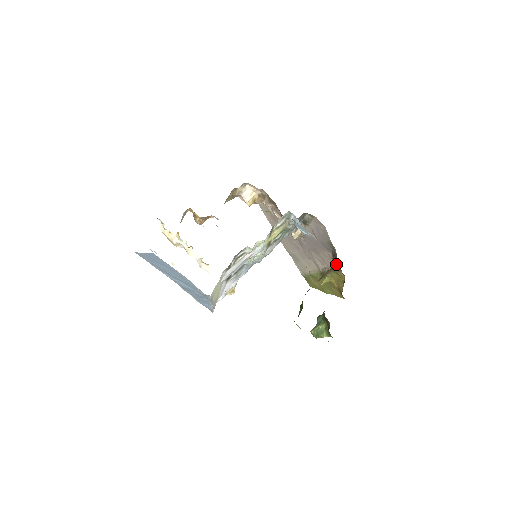
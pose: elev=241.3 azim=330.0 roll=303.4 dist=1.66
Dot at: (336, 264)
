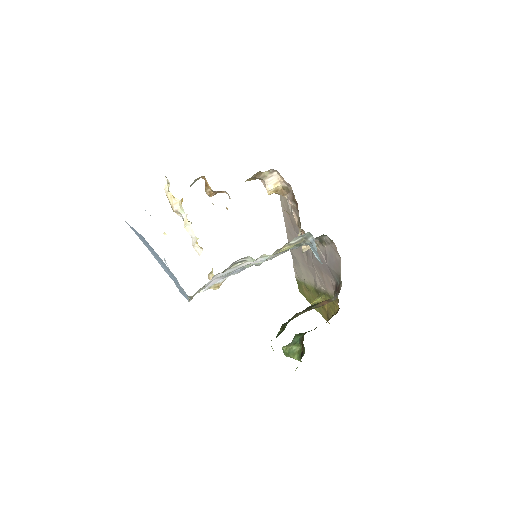
Dot at: occluded
